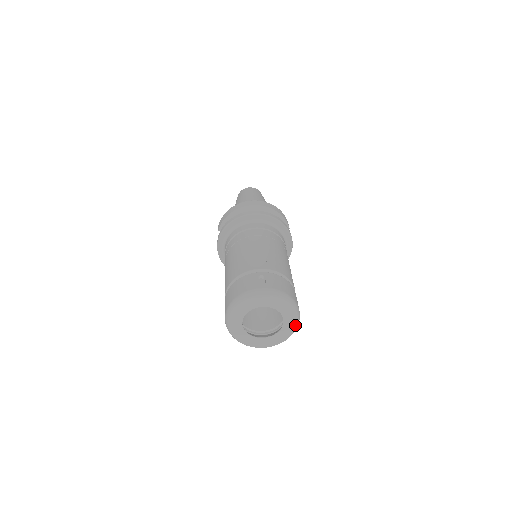
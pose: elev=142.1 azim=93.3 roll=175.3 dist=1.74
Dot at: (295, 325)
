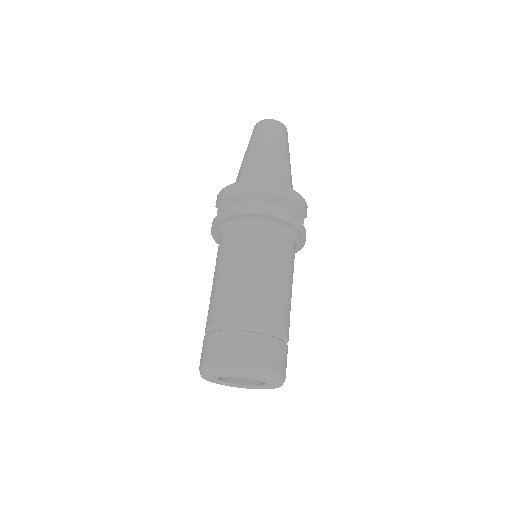
Dot at: (278, 387)
